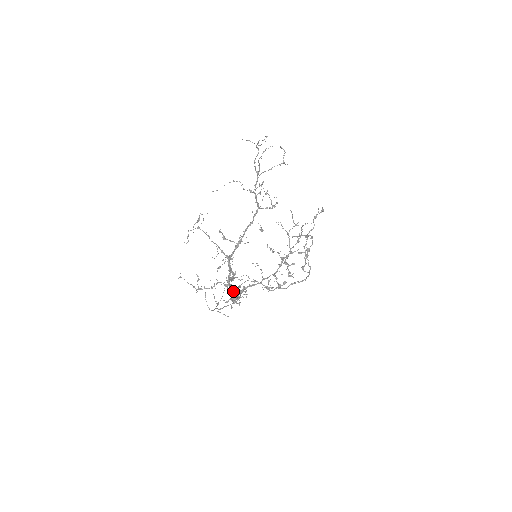
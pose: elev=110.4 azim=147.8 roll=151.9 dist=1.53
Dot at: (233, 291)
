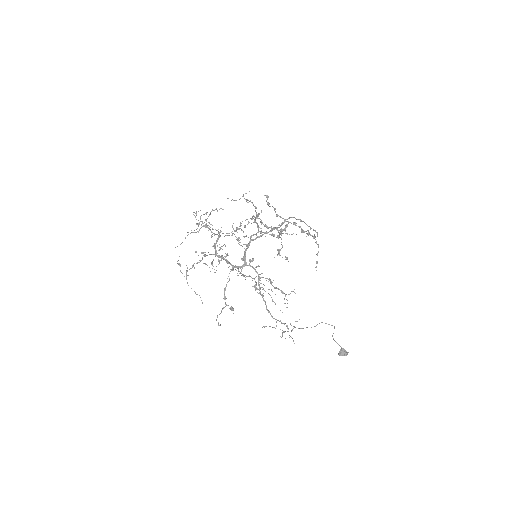
Dot at: (242, 267)
